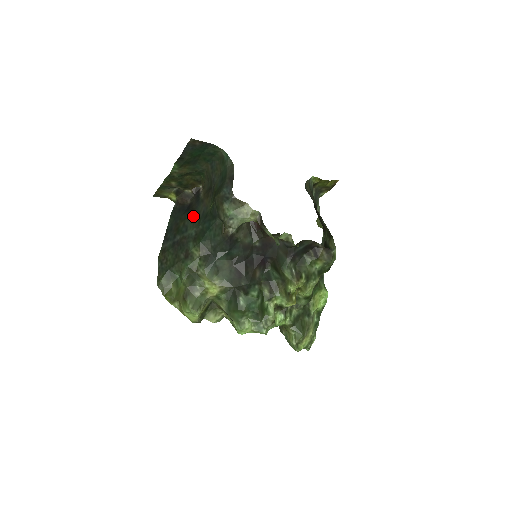
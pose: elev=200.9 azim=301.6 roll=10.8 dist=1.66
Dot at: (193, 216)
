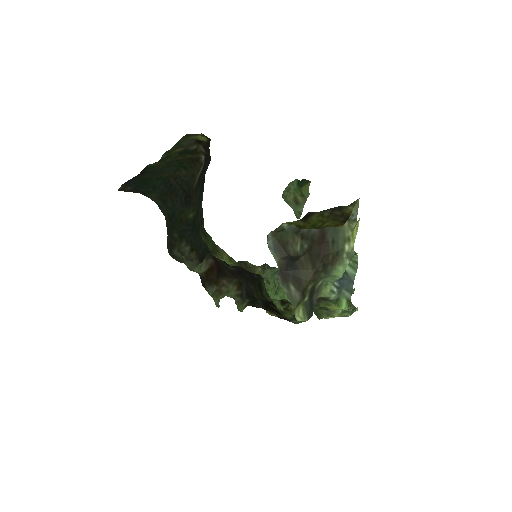
Dot at: (200, 195)
